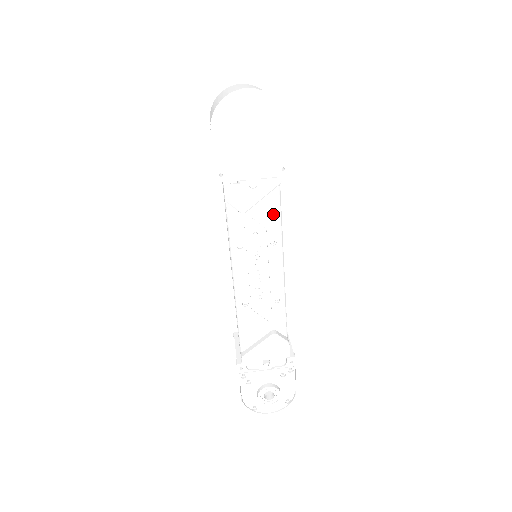
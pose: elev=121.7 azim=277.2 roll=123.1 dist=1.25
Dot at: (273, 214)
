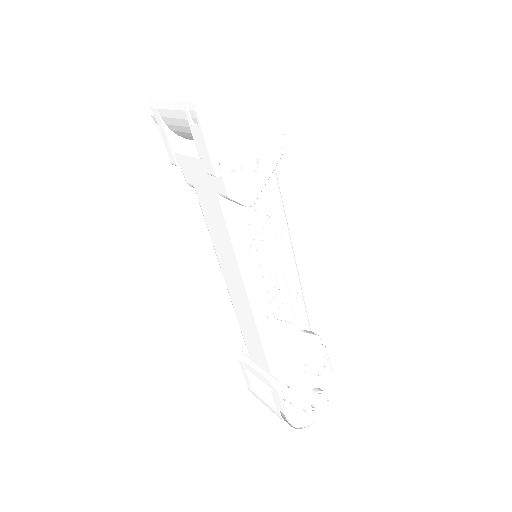
Dot at: (275, 197)
